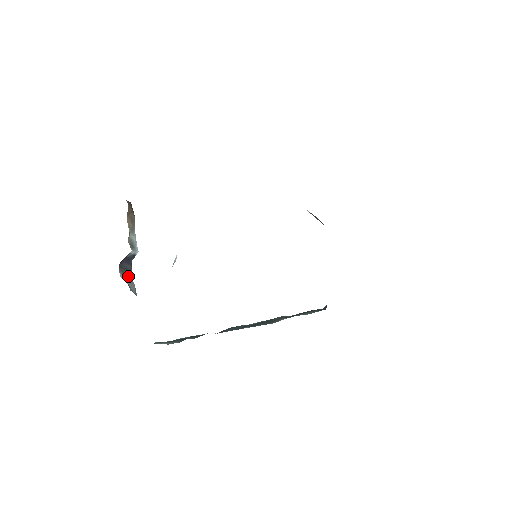
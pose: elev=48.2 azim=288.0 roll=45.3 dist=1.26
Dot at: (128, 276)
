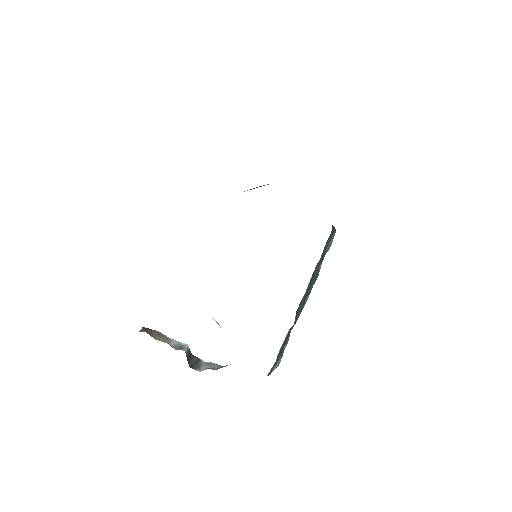
Dot at: (203, 364)
